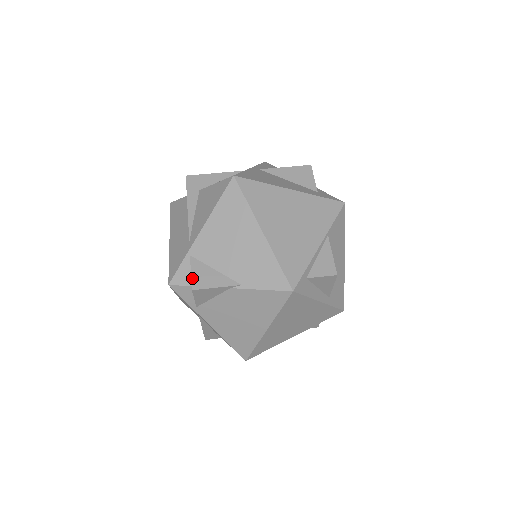
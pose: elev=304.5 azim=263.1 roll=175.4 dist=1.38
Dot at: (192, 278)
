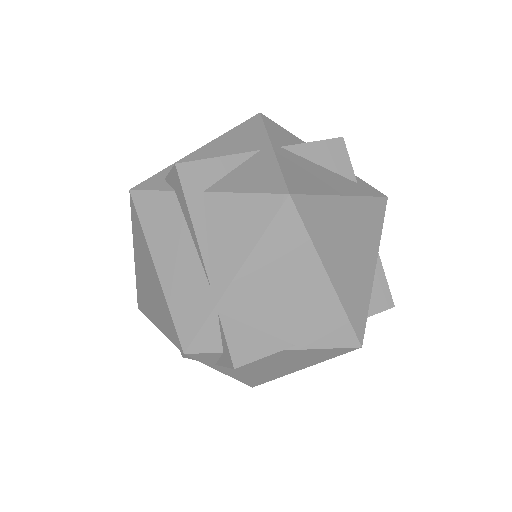
Dot at: (230, 350)
